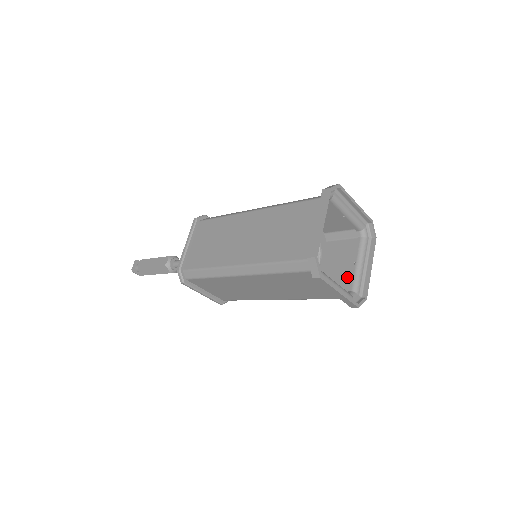
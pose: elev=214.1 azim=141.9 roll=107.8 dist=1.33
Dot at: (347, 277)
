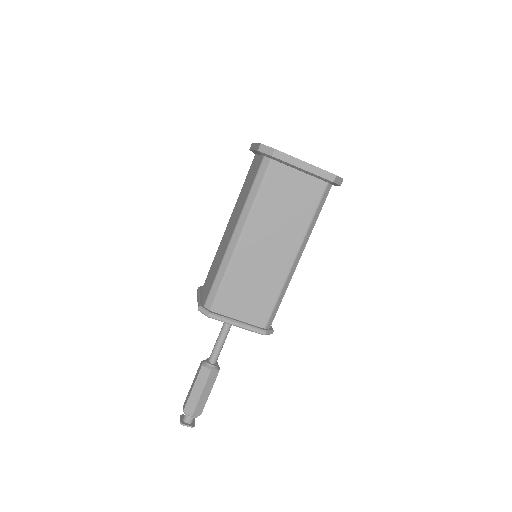
Dot at: occluded
